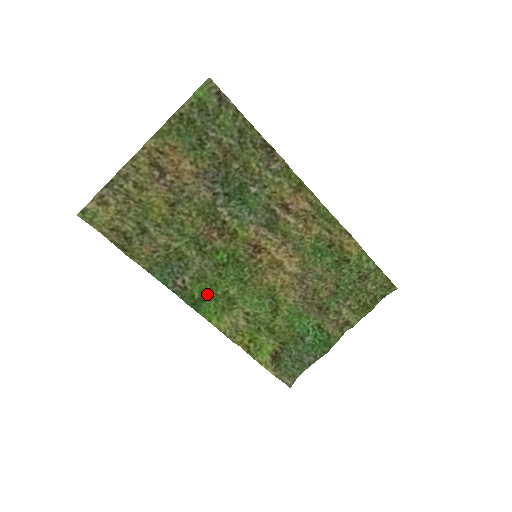
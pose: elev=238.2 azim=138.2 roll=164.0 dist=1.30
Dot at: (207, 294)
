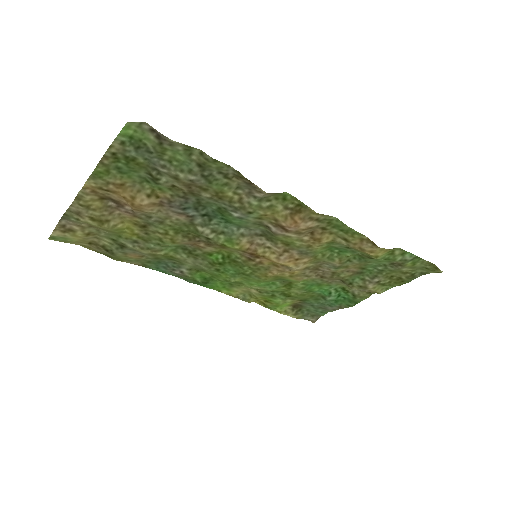
Dot at: (210, 279)
